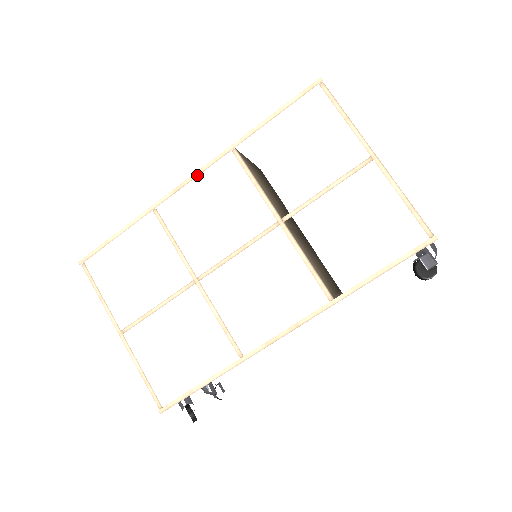
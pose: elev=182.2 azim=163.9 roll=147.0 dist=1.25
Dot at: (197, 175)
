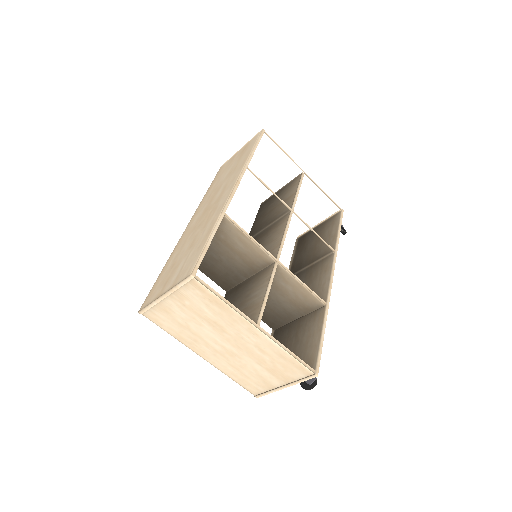
Dot at: (238, 185)
